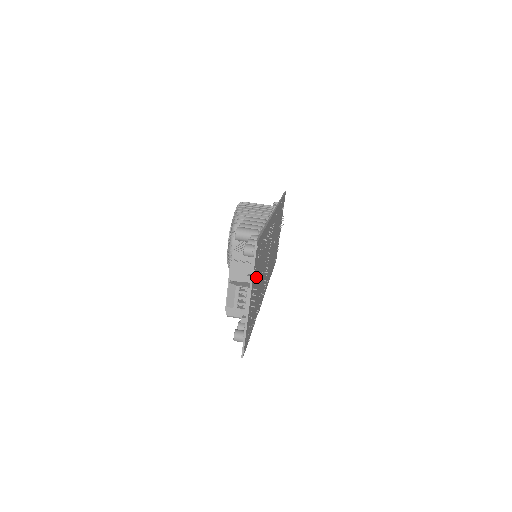
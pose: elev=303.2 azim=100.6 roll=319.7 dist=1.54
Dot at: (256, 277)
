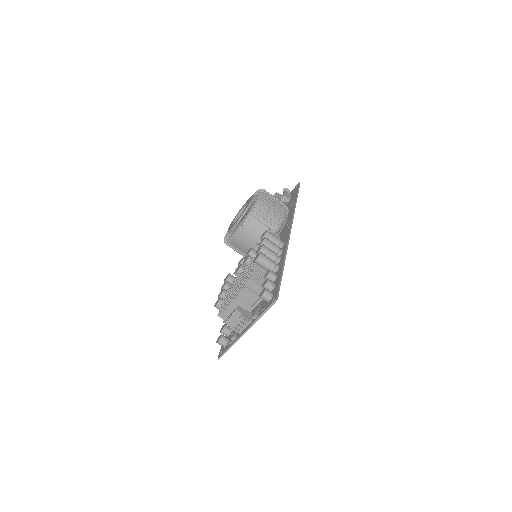
Dot at: occluded
